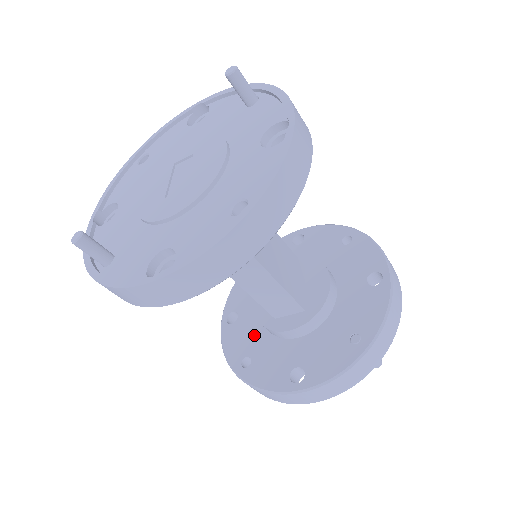
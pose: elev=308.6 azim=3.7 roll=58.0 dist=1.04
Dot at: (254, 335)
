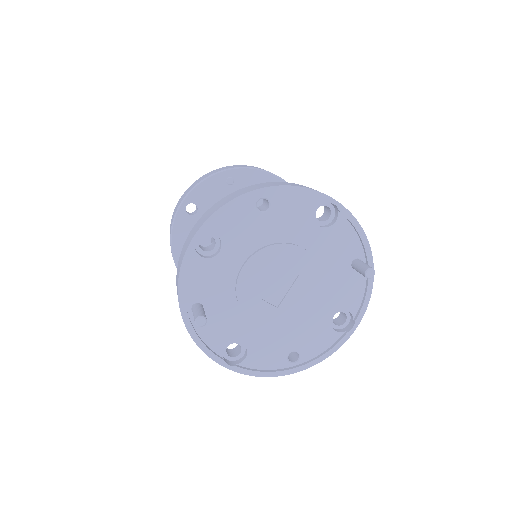
Dot at: (201, 240)
